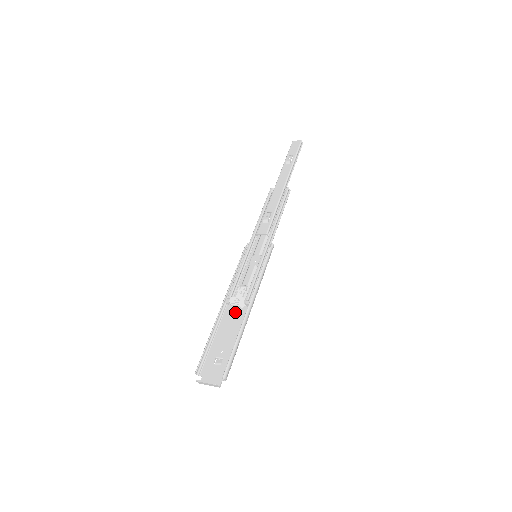
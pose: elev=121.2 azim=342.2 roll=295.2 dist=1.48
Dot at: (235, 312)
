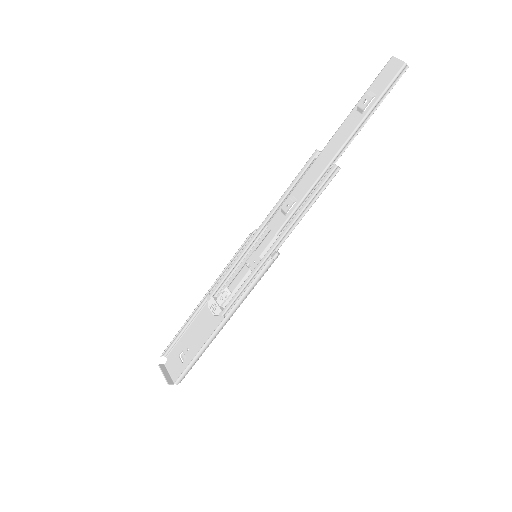
Dot at: (212, 314)
